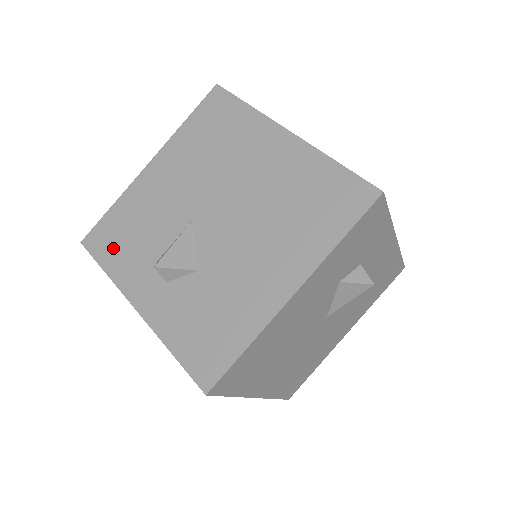
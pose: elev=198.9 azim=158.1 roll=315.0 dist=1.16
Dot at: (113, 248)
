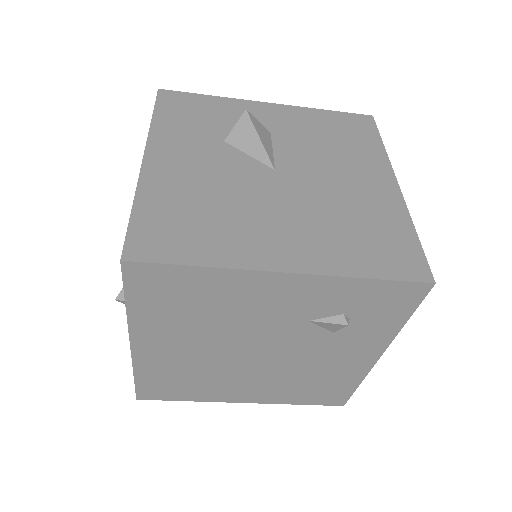
Dot at: occluded
